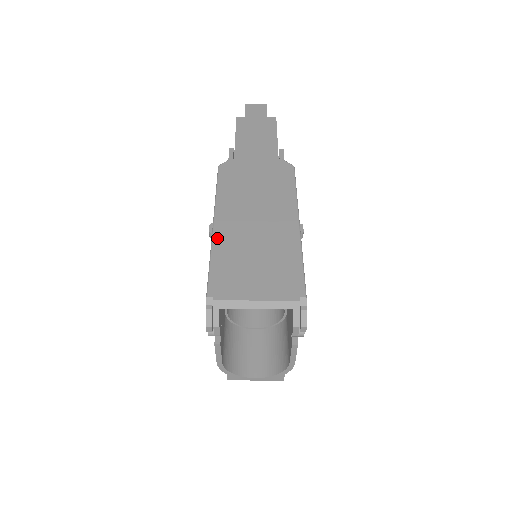
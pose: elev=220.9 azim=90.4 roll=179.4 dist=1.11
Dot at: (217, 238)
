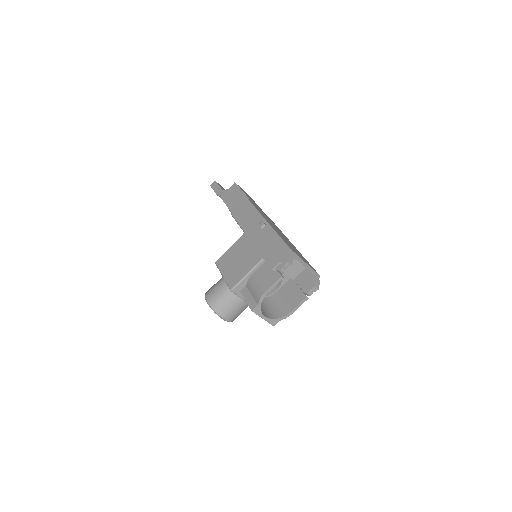
Dot at: occluded
